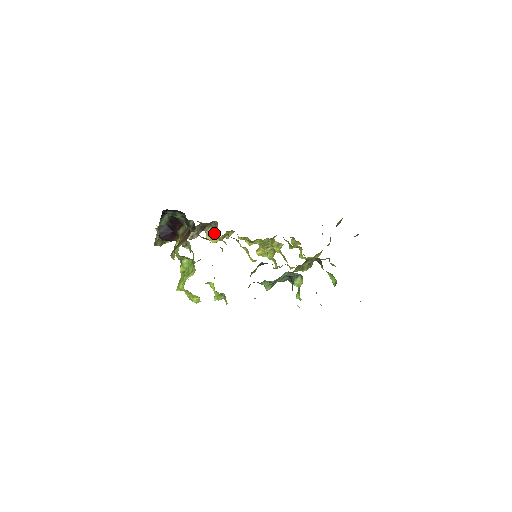
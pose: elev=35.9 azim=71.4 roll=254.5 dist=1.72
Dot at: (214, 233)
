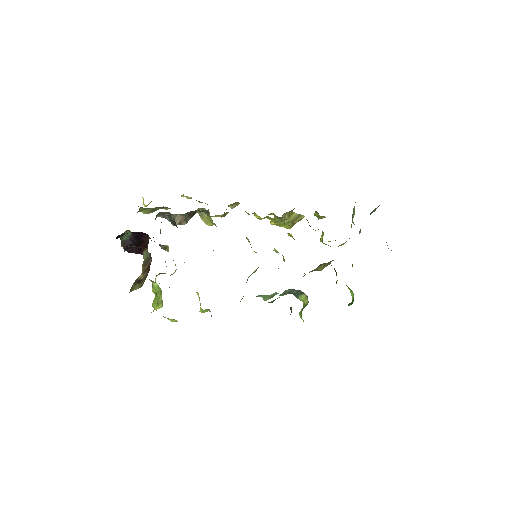
Dot at: (208, 218)
